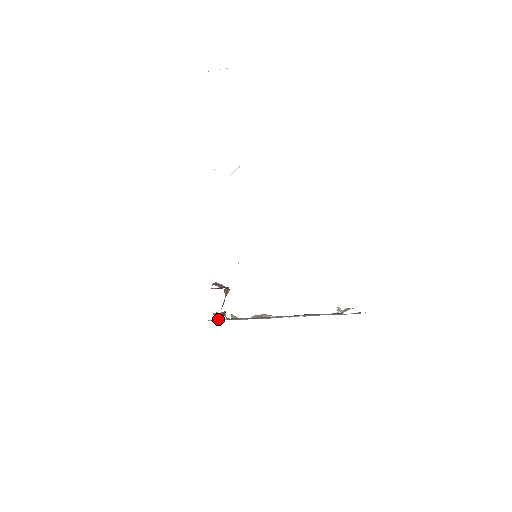
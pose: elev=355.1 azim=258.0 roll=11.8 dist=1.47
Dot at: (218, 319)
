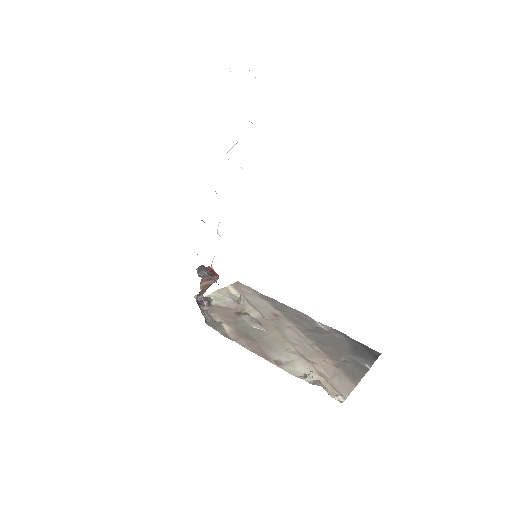
Dot at: occluded
